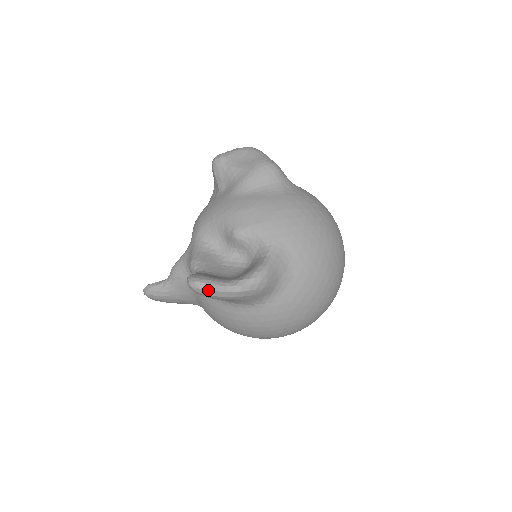
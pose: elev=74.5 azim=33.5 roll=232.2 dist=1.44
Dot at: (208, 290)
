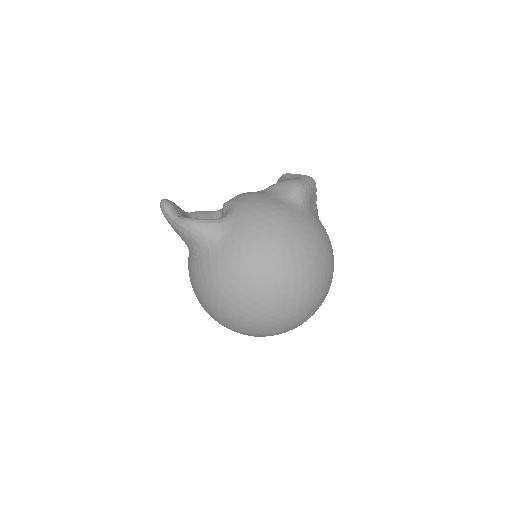
Dot at: (163, 208)
